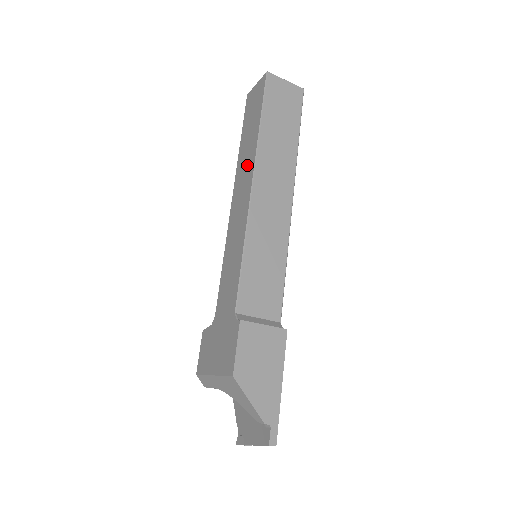
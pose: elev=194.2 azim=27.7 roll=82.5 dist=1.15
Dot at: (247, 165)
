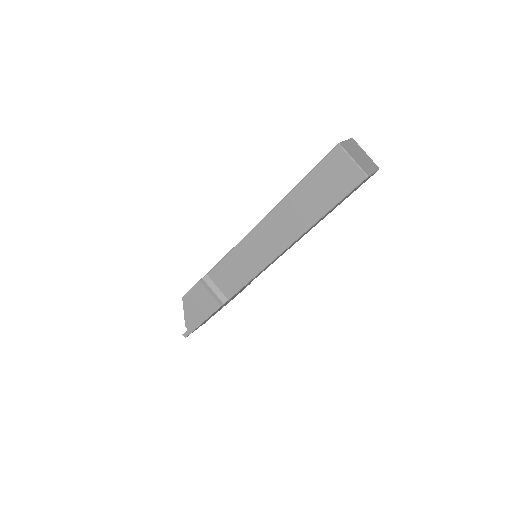
Dot at: occluded
